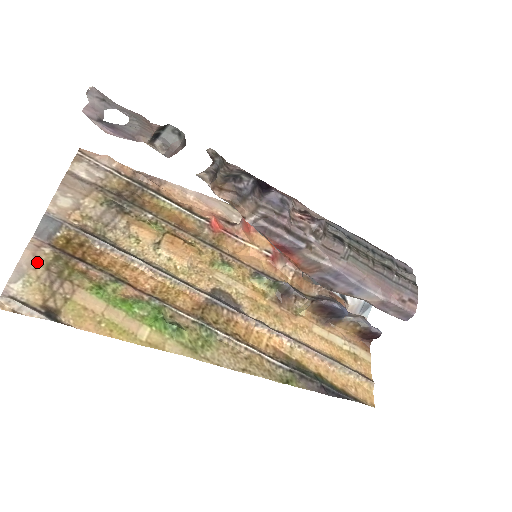
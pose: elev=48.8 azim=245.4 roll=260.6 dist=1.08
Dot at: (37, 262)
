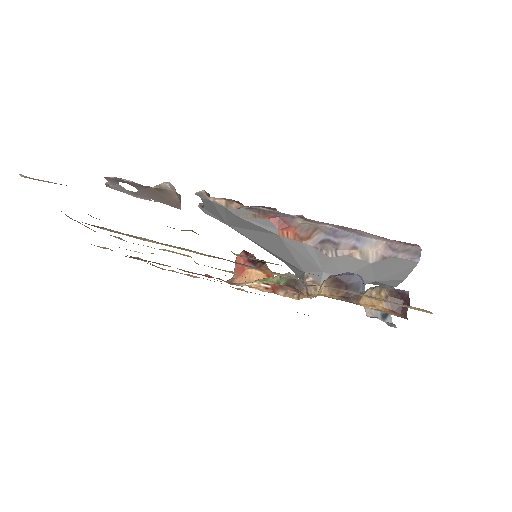
Dot at: occluded
